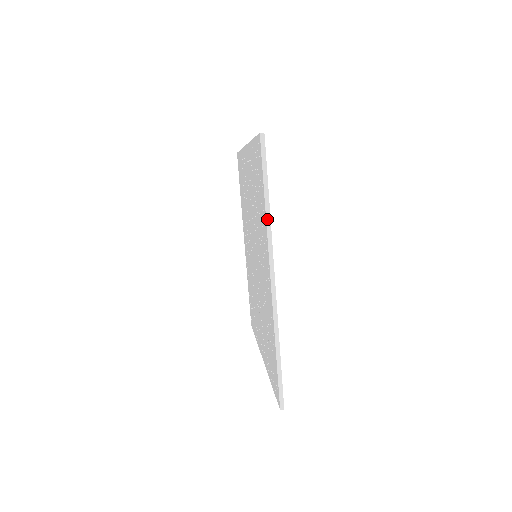
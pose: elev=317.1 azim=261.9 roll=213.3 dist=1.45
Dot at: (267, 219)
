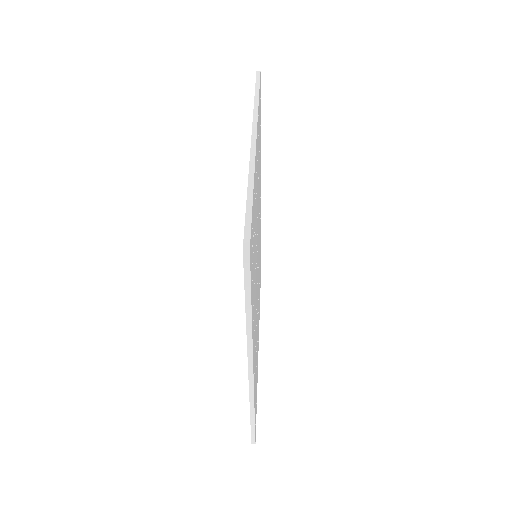
Dot at: (255, 105)
